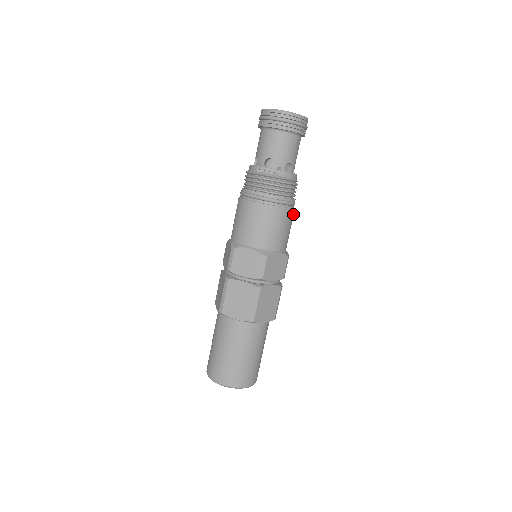
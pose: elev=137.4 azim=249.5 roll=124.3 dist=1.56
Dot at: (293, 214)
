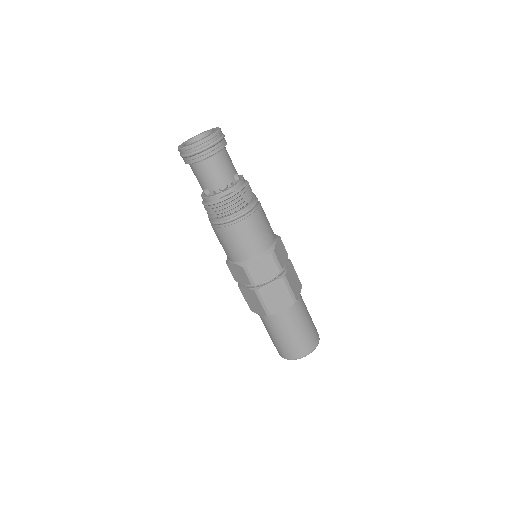
Dot at: occluded
